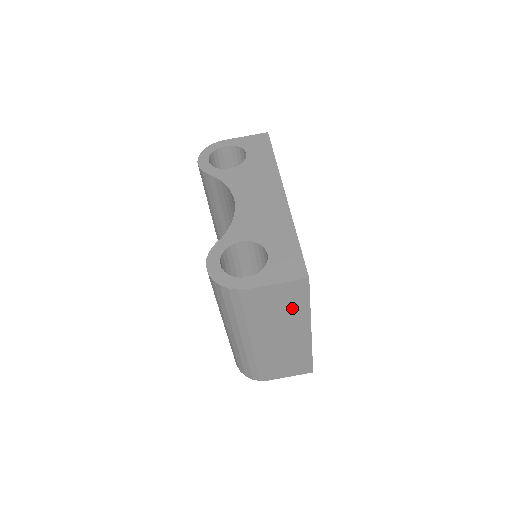
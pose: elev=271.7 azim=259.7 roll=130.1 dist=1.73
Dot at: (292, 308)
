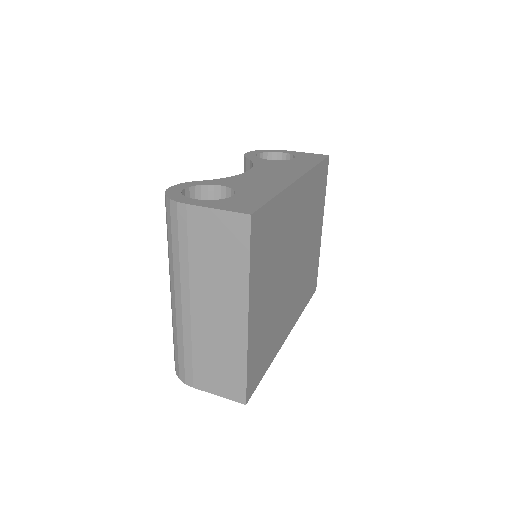
Dot at: (229, 261)
